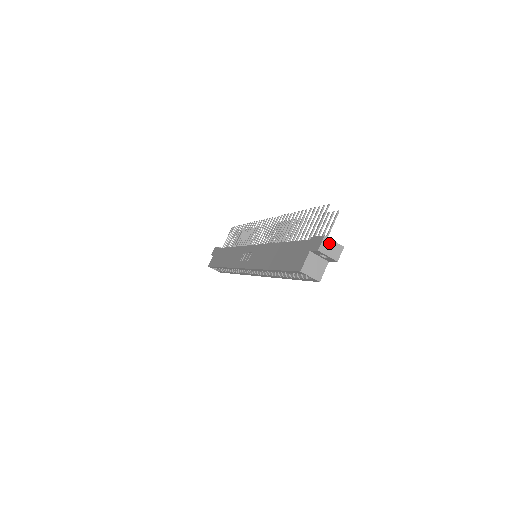
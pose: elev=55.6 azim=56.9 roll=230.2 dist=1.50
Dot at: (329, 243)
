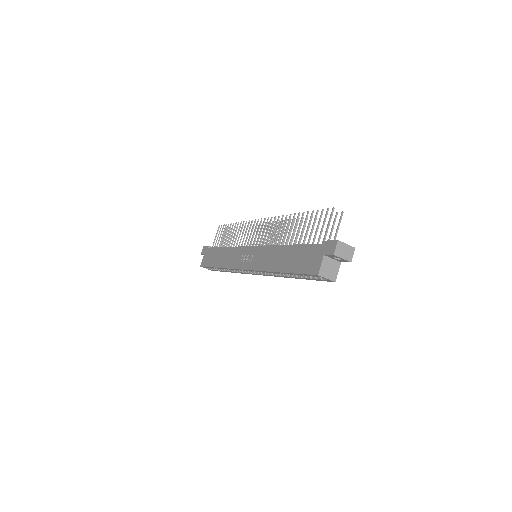
Dot at: (342, 246)
